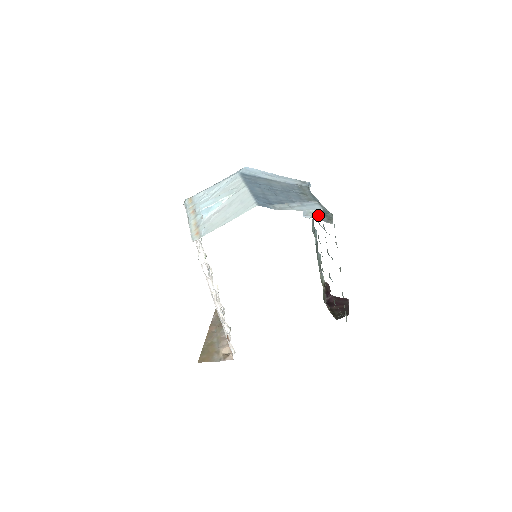
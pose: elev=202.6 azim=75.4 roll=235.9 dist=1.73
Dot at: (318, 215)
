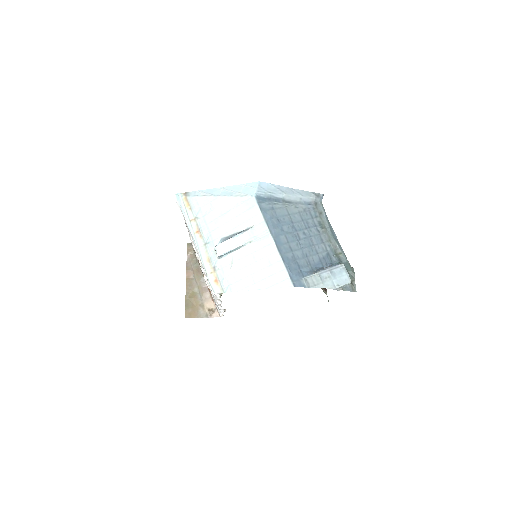
Dot at: occluded
